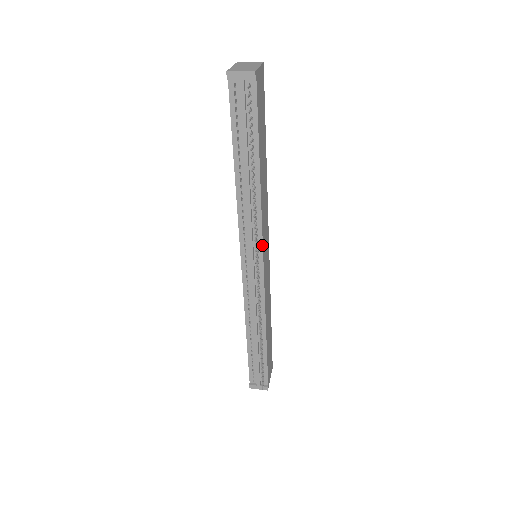
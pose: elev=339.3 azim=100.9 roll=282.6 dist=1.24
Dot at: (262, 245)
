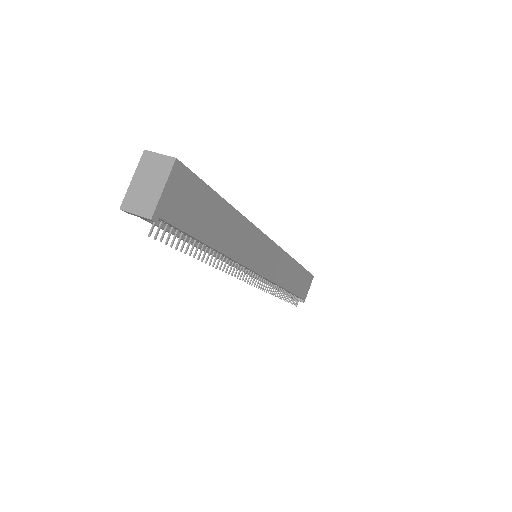
Dot at: (251, 270)
